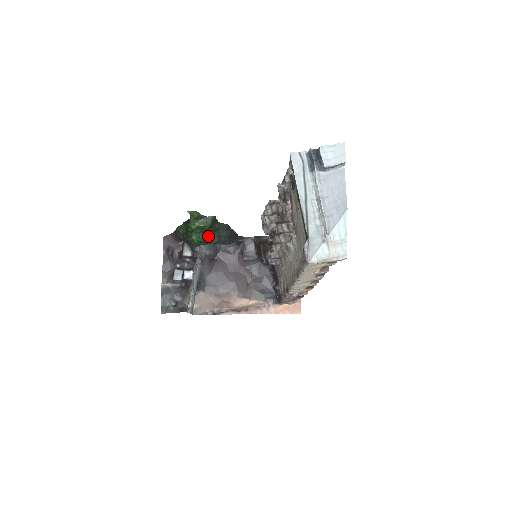
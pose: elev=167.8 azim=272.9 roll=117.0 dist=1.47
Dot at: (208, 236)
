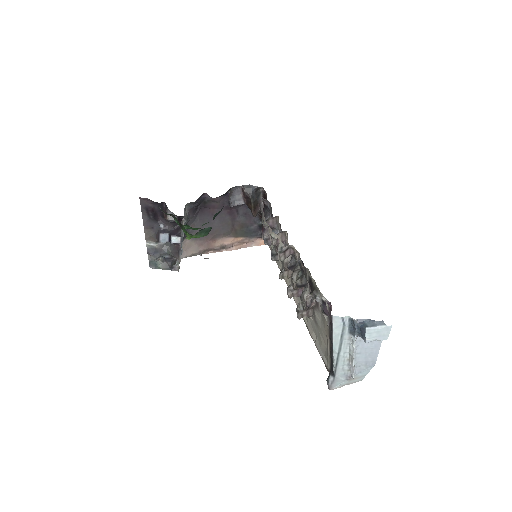
Dot at: occluded
